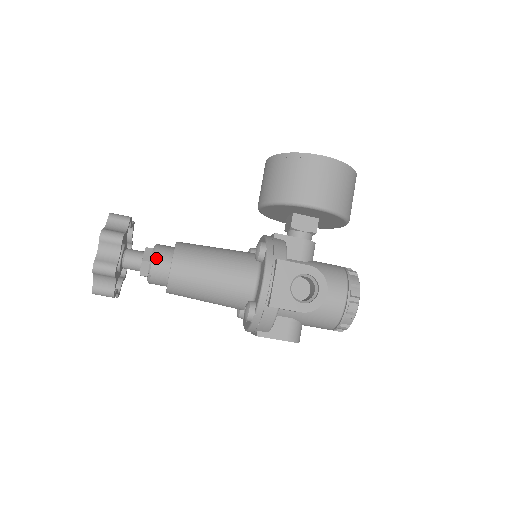
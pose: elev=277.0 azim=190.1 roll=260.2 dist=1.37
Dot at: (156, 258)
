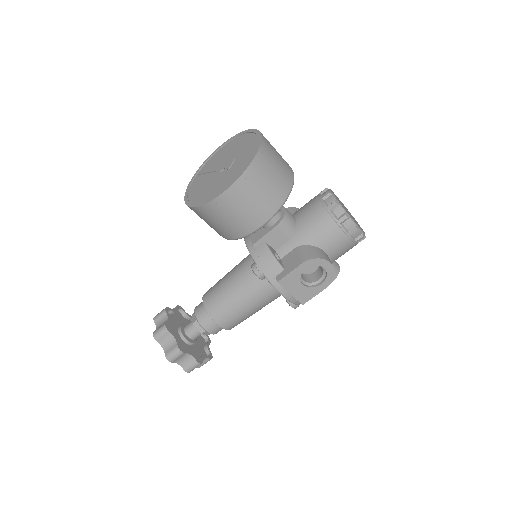
Dot at: (207, 328)
